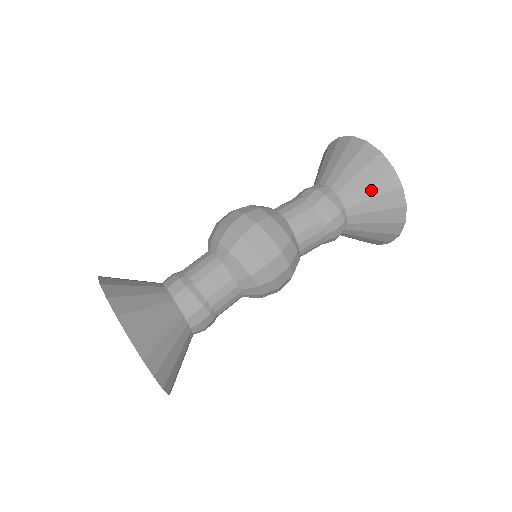
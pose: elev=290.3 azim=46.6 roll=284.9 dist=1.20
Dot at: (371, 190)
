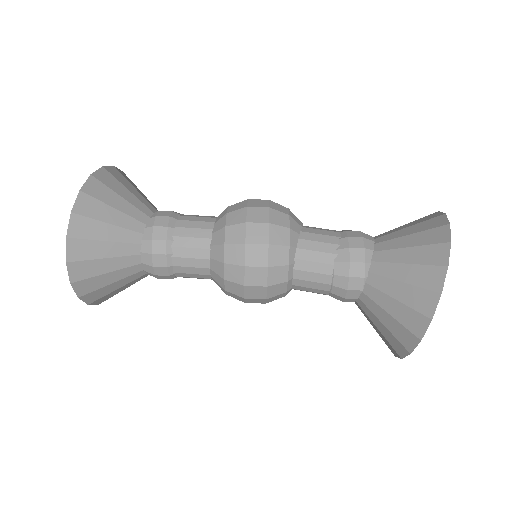
Dot at: (412, 240)
